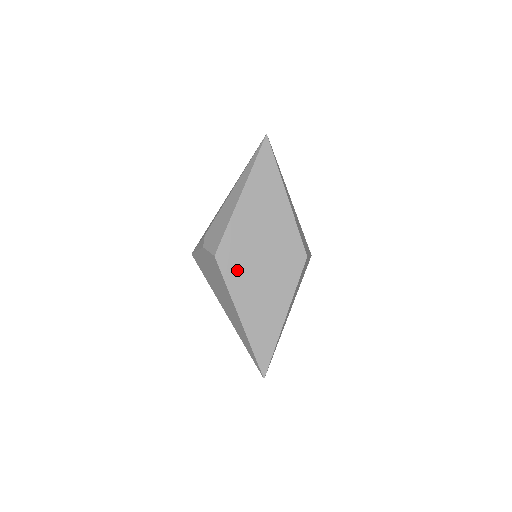
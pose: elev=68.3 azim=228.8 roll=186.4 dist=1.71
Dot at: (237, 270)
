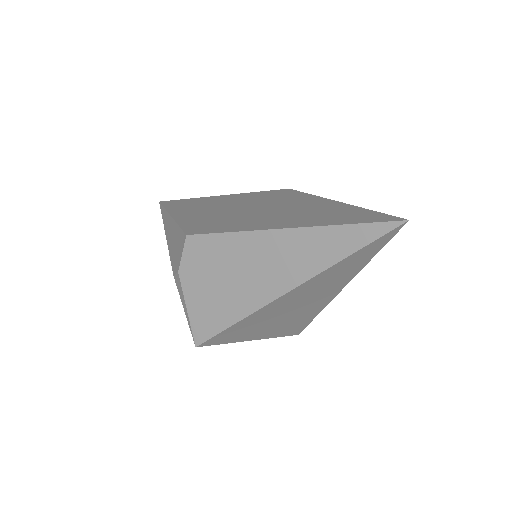
Dot at: (227, 224)
